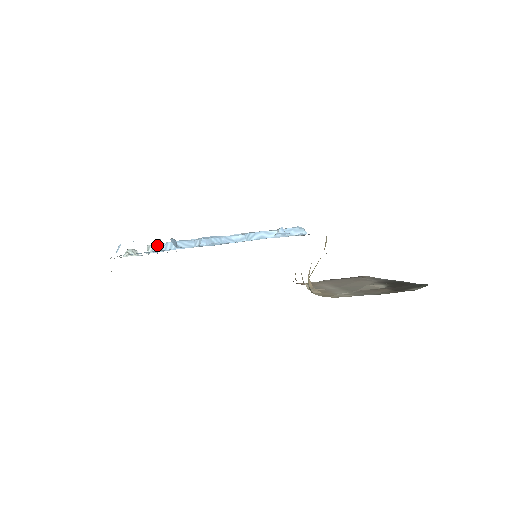
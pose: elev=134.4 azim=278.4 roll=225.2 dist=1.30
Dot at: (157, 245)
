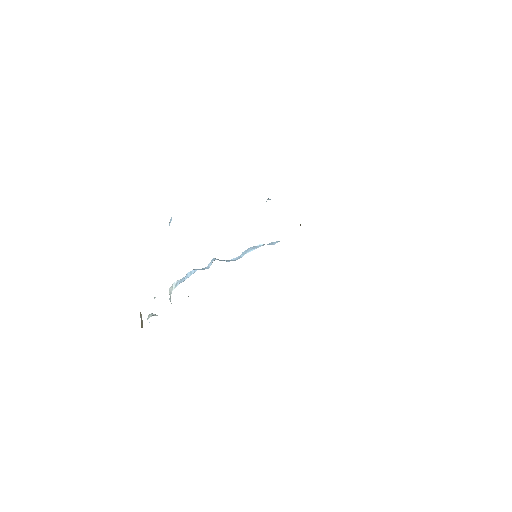
Dot at: (178, 281)
